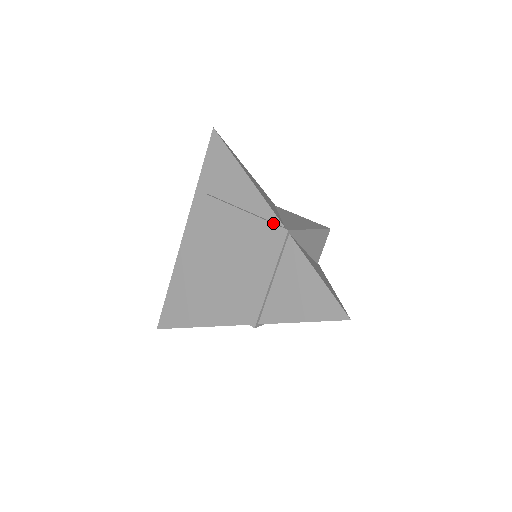
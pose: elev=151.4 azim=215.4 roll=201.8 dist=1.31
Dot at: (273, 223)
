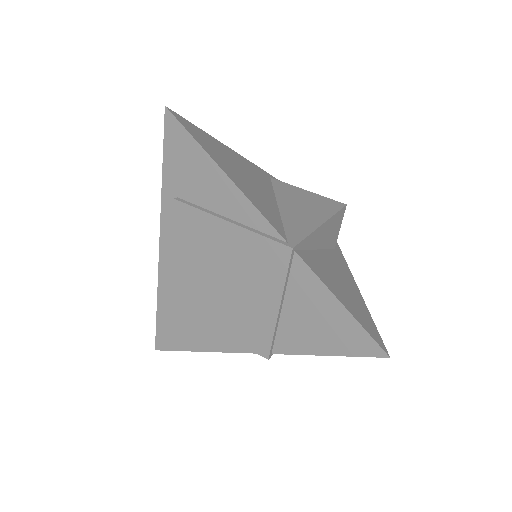
Dot at: (270, 238)
